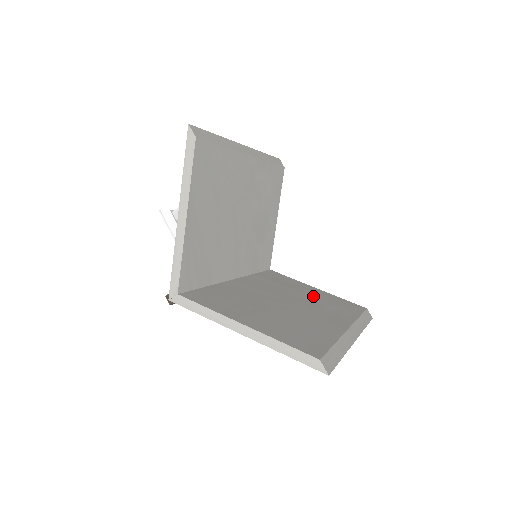
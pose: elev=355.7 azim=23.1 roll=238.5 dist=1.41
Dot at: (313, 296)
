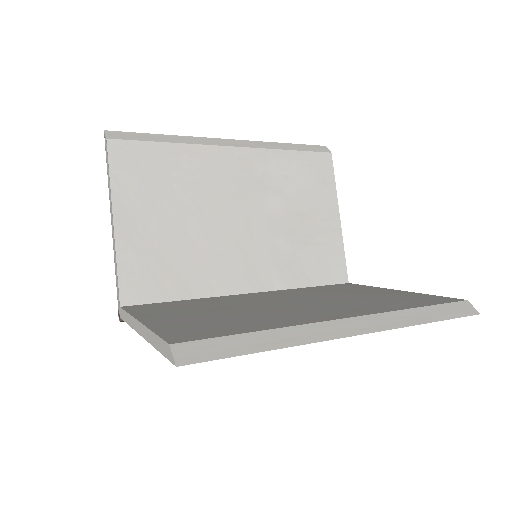
Dot at: (364, 296)
